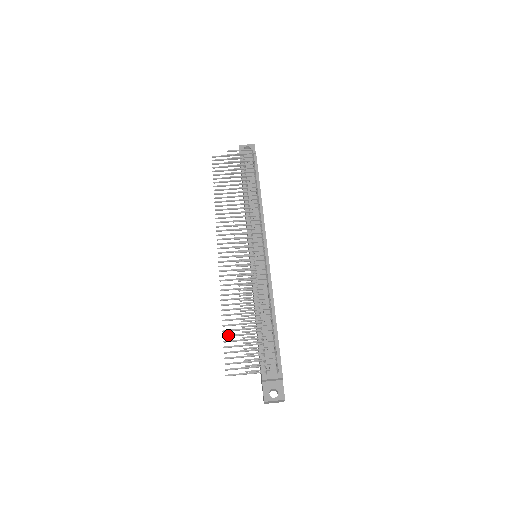
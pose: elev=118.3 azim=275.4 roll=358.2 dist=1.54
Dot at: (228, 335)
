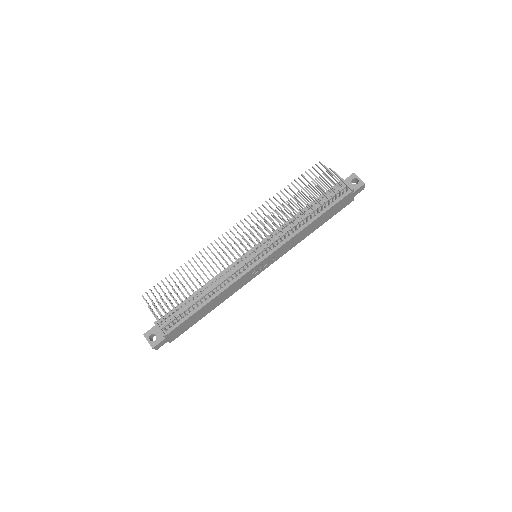
Dot at: occluded
